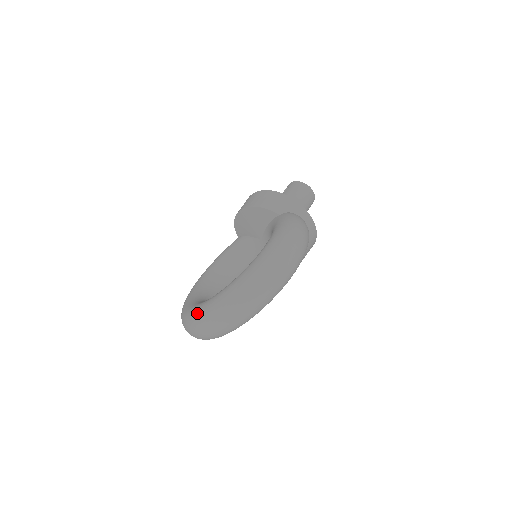
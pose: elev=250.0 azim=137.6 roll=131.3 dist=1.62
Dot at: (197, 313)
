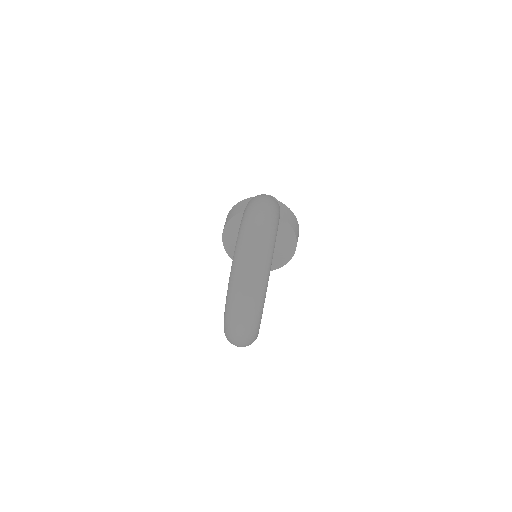
Dot at: (226, 306)
